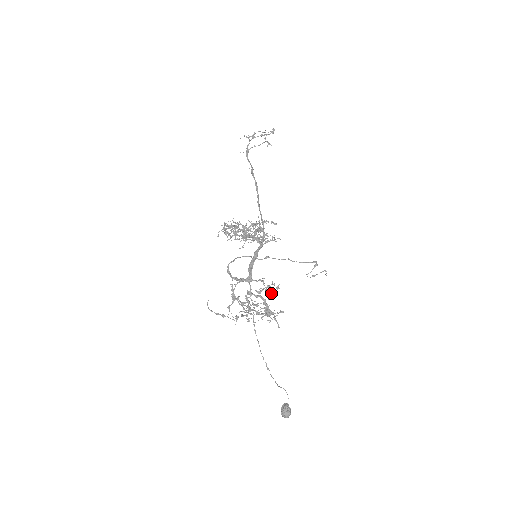
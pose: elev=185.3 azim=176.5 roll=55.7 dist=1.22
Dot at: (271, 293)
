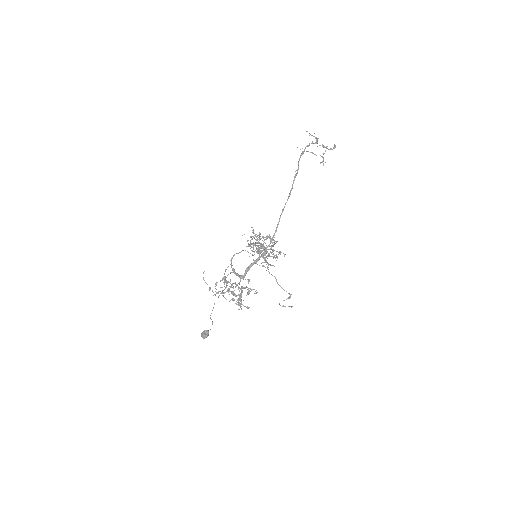
Dot at: occluded
